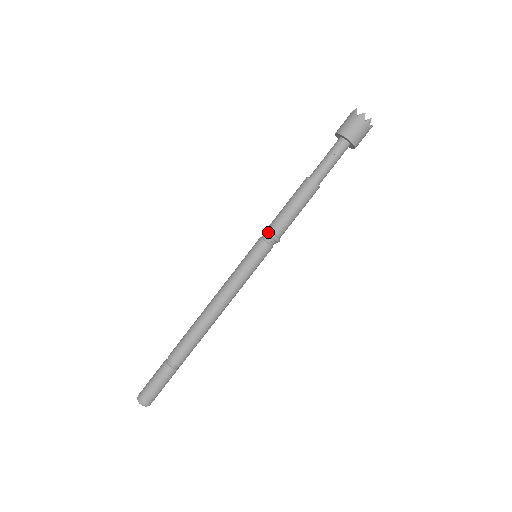
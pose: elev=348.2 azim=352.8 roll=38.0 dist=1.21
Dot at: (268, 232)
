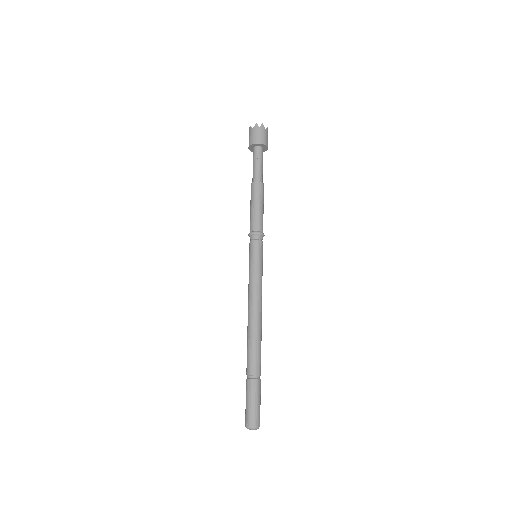
Dot at: (251, 233)
